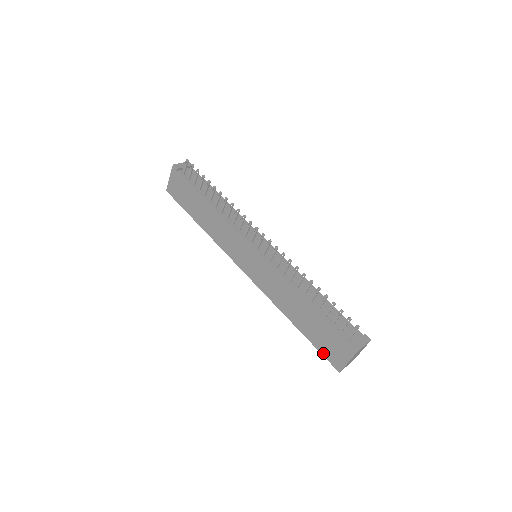
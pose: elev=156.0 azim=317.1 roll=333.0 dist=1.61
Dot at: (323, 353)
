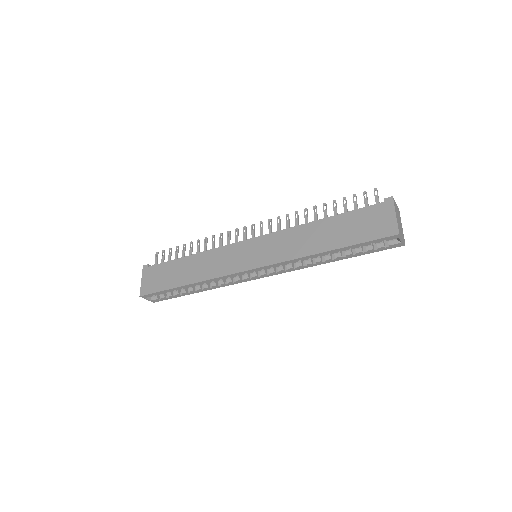
Dot at: (371, 238)
